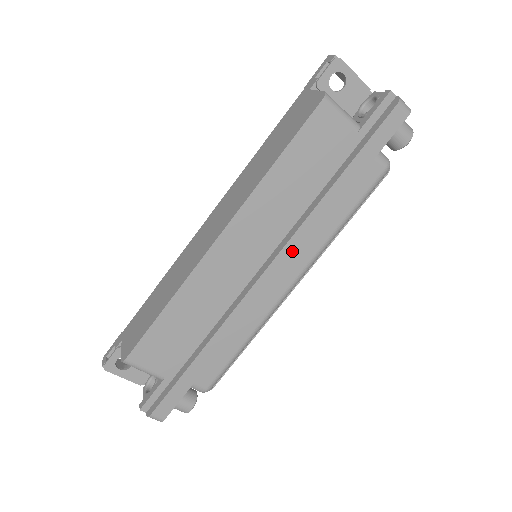
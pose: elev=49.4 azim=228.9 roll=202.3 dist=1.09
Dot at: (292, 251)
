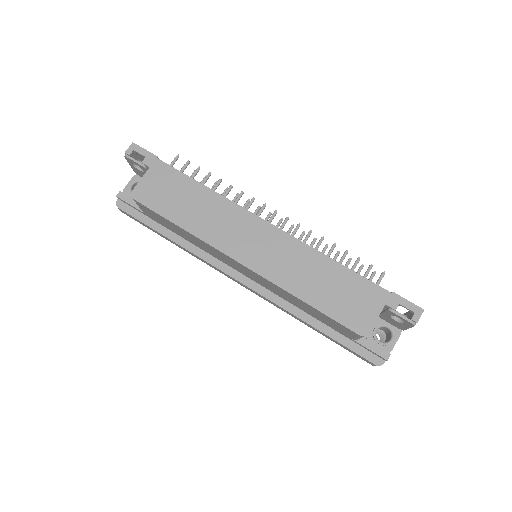
Dot at: (260, 296)
